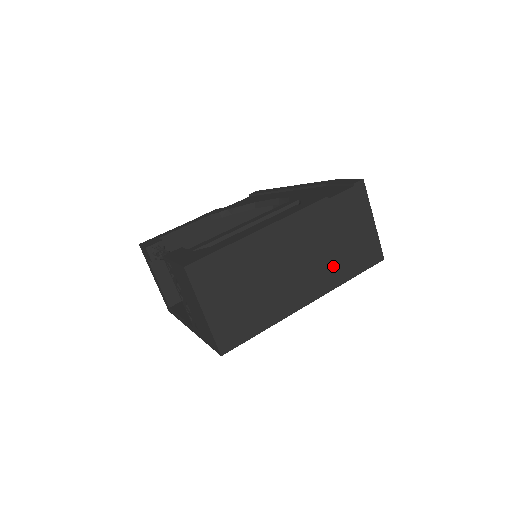
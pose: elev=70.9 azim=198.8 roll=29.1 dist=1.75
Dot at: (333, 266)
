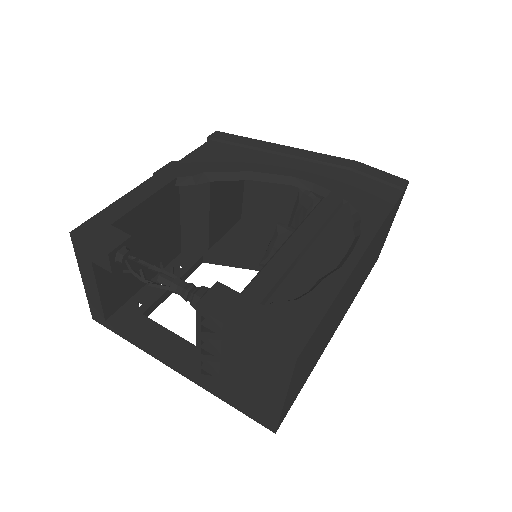
Dot at: (360, 283)
